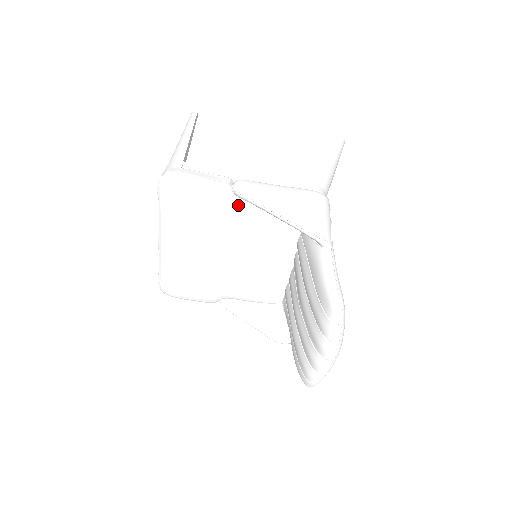
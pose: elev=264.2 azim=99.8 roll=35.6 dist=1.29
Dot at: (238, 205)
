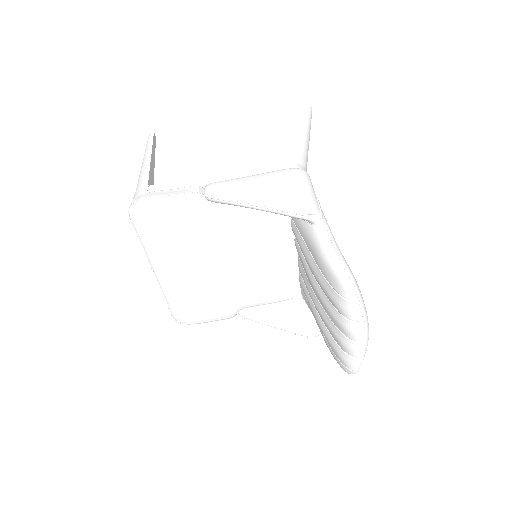
Dot at: (216, 210)
